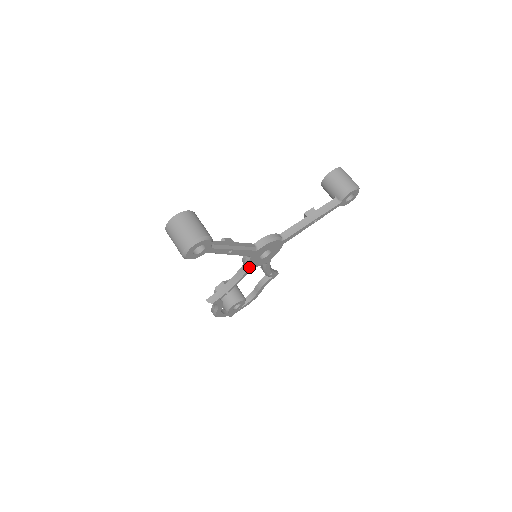
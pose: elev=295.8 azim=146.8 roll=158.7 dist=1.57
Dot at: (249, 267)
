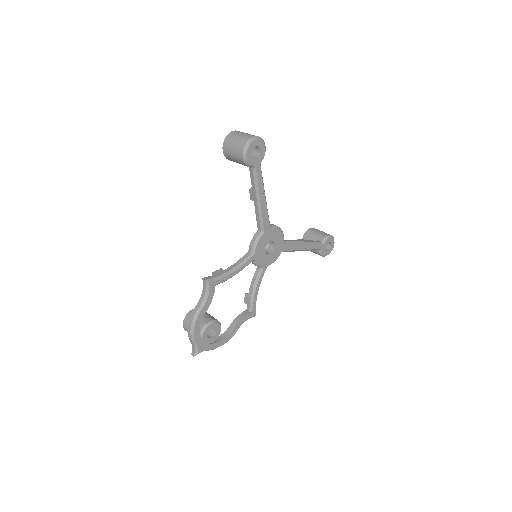
Dot at: (254, 253)
